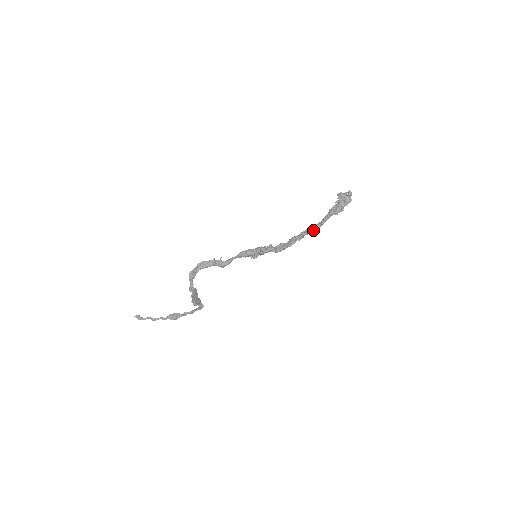
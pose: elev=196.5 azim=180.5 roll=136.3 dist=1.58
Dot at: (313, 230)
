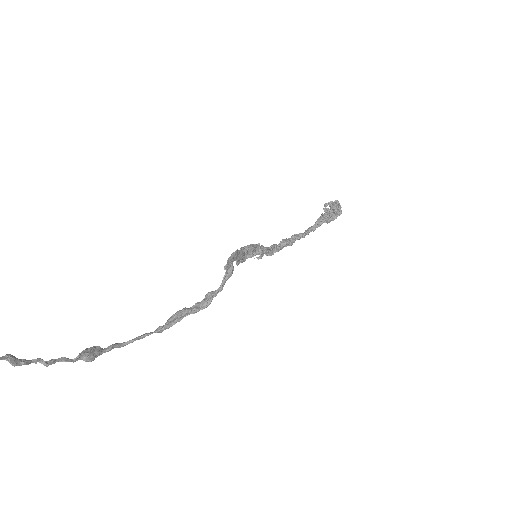
Dot at: (305, 235)
